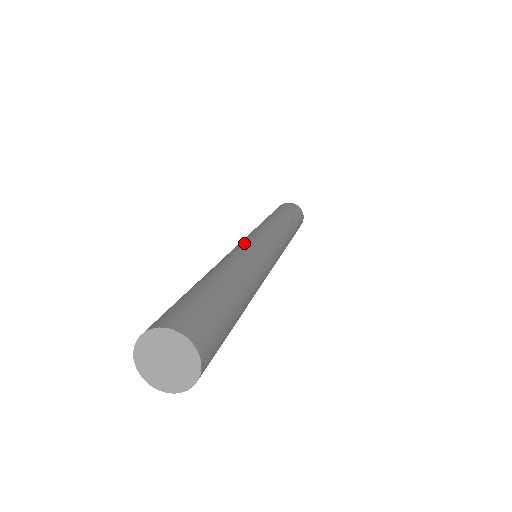
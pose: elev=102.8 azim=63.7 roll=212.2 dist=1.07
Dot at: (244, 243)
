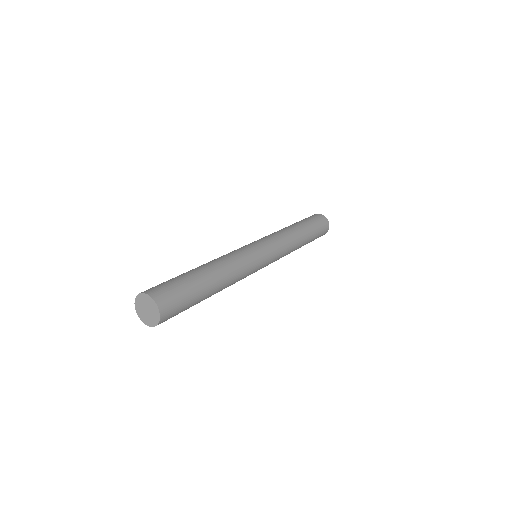
Dot at: (239, 248)
